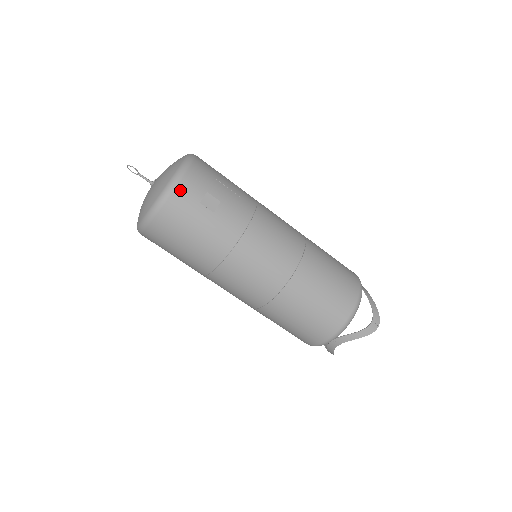
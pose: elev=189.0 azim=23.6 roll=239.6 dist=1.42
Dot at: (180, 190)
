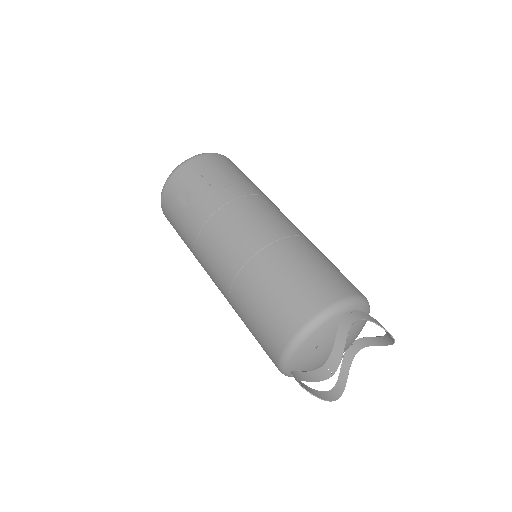
Dot at: (168, 187)
